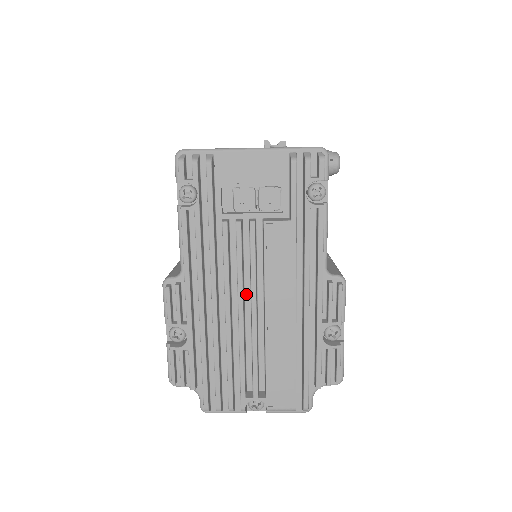
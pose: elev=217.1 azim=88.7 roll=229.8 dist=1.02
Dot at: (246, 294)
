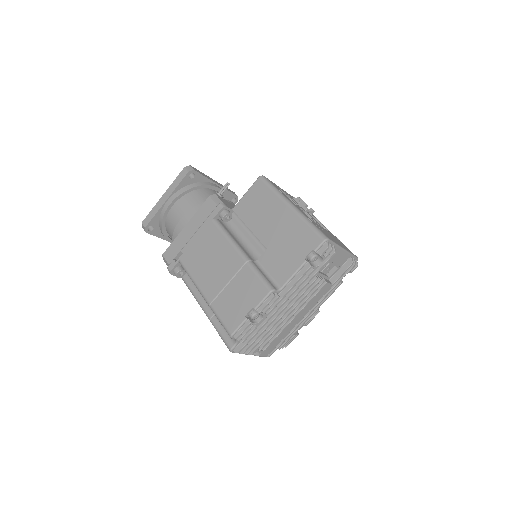
Dot at: occluded
